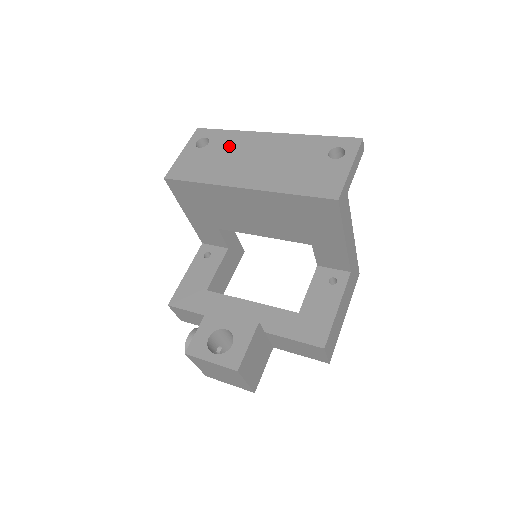
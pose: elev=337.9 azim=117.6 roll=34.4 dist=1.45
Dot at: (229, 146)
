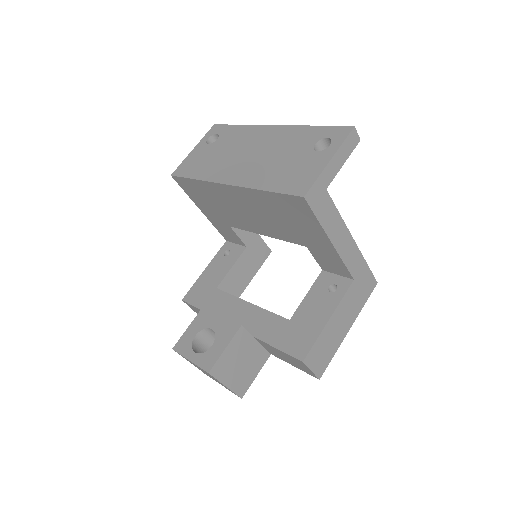
Dot at: (232, 141)
